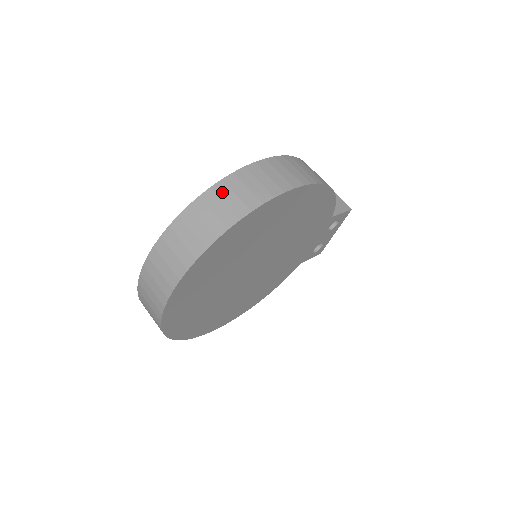
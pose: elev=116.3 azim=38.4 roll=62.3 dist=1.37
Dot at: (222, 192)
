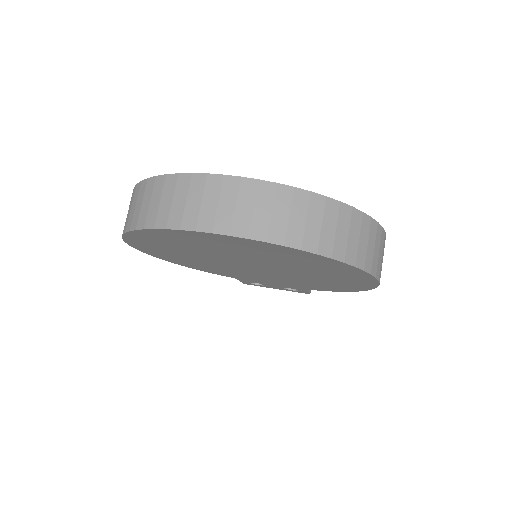
Dot at: (365, 227)
